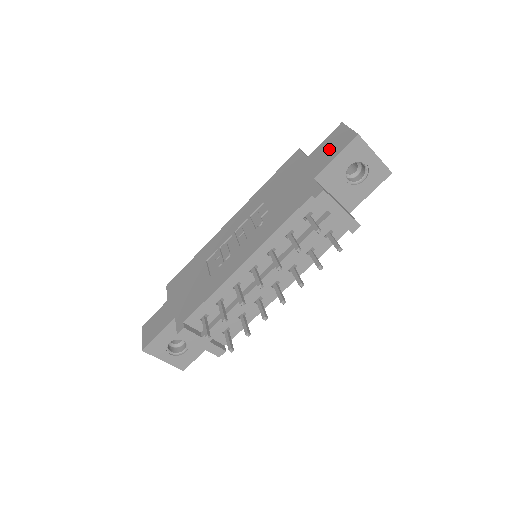
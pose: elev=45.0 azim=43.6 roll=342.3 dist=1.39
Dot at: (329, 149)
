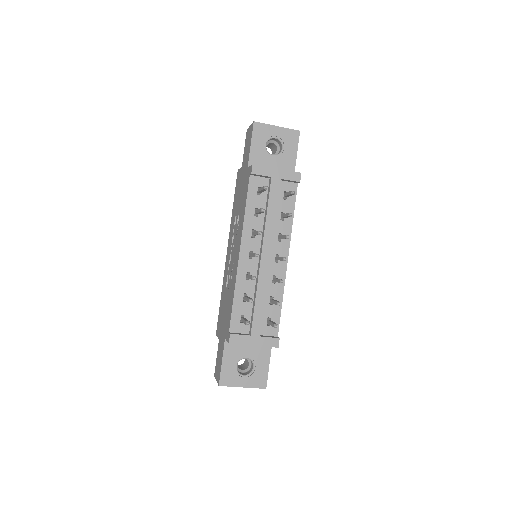
Dot at: (247, 147)
